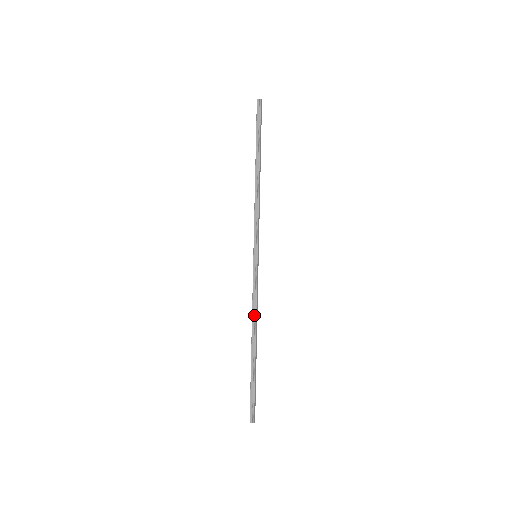
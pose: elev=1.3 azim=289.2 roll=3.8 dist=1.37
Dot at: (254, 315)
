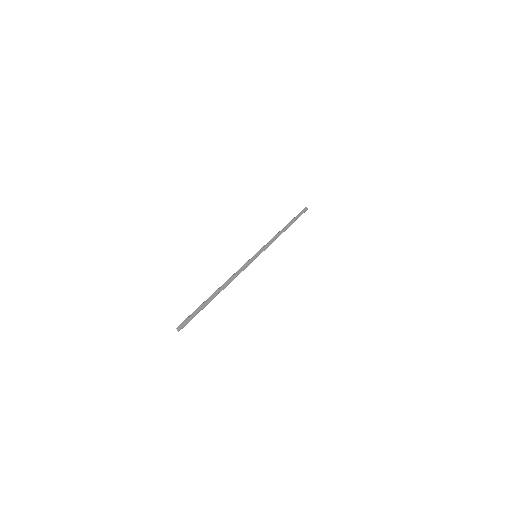
Dot at: (231, 277)
